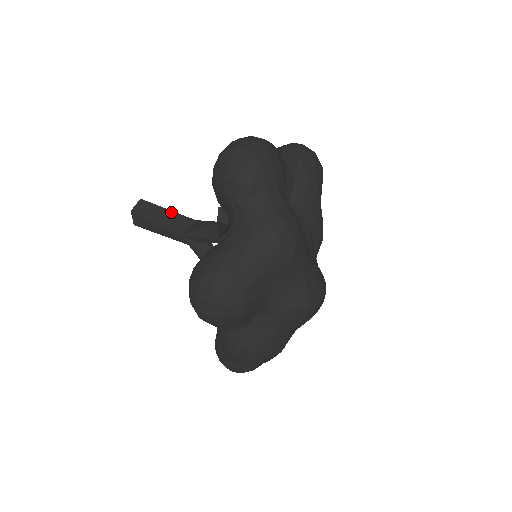
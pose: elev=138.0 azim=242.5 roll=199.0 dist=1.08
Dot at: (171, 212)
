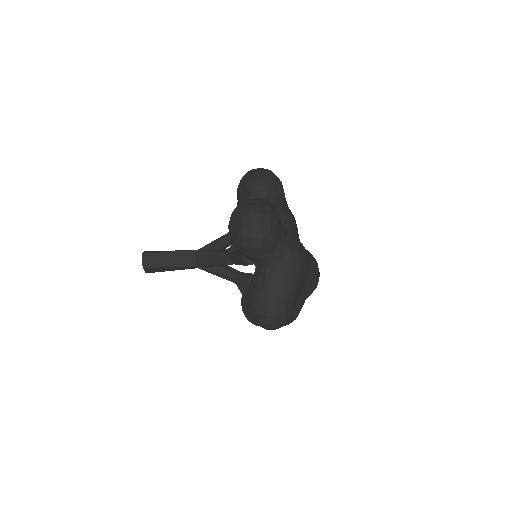
Dot at: (174, 253)
